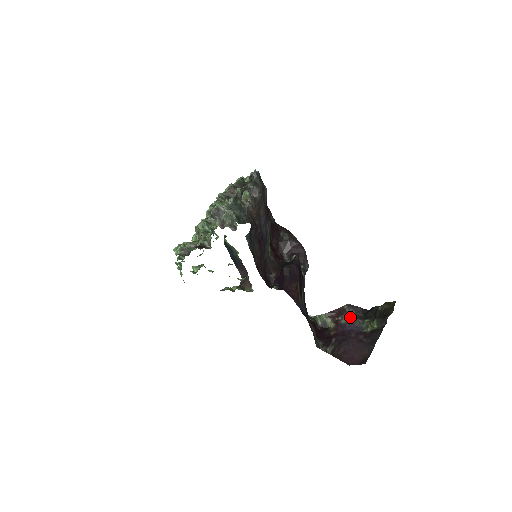
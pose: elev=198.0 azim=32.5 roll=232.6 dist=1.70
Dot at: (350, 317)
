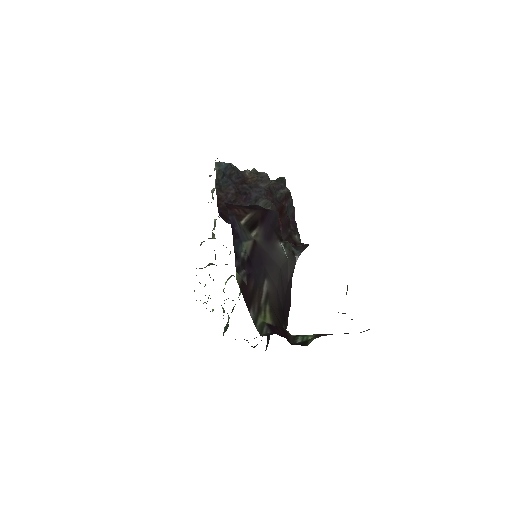
Dot at: occluded
